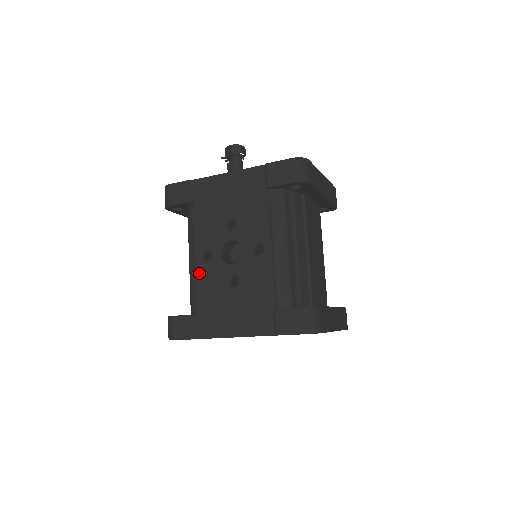
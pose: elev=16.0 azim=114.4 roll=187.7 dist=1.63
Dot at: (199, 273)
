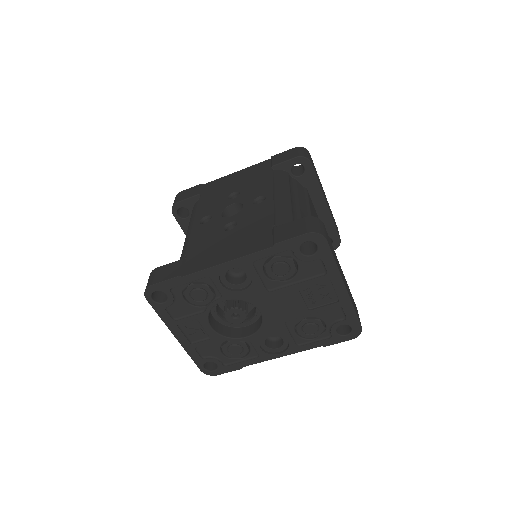
Dot at: (195, 232)
